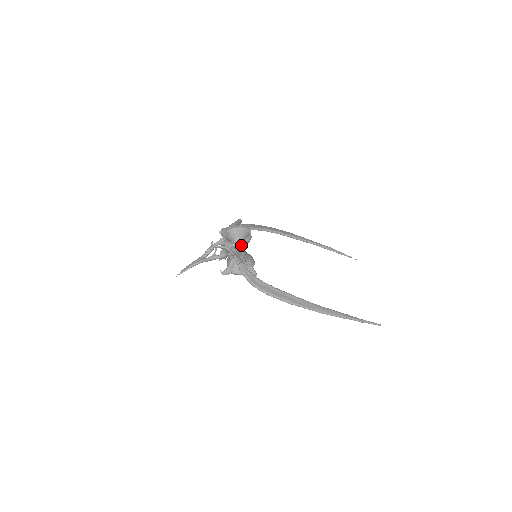
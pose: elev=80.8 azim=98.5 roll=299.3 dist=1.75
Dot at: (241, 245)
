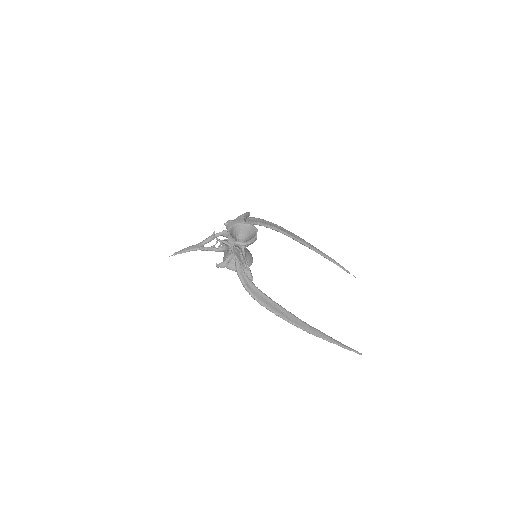
Dot at: (244, 245)
